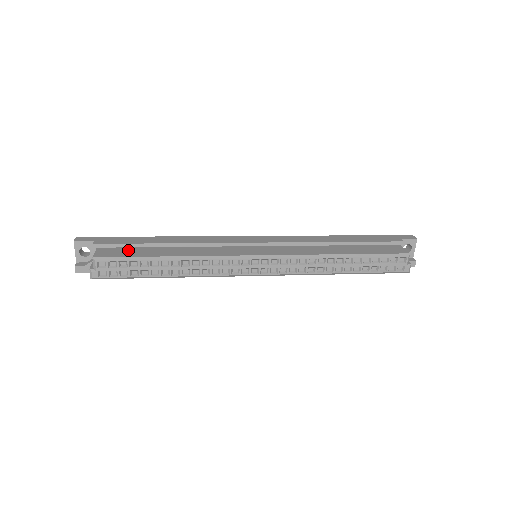
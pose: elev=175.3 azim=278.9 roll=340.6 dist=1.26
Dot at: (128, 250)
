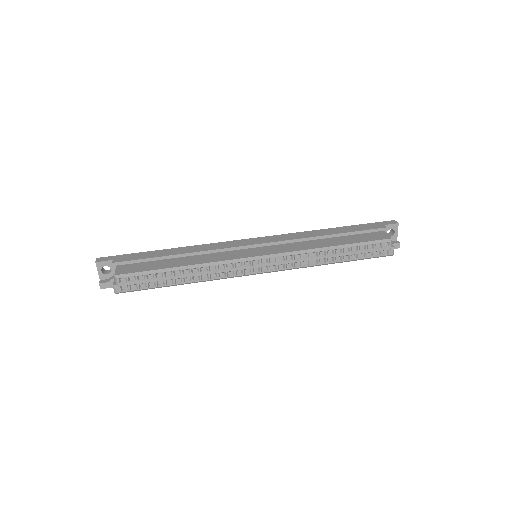
Dot at: (144, 265)
